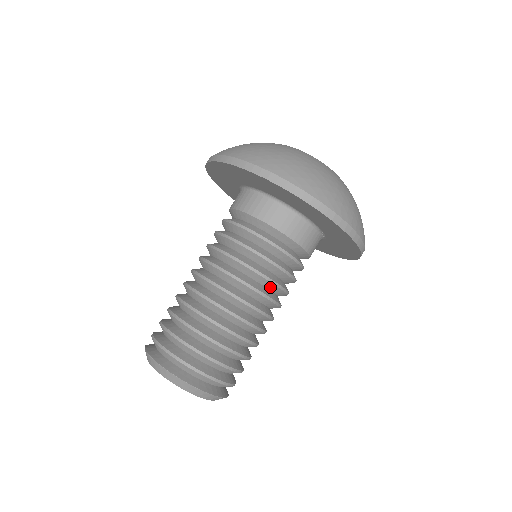
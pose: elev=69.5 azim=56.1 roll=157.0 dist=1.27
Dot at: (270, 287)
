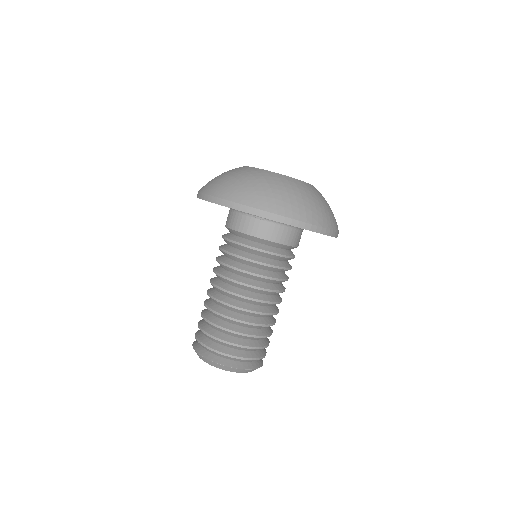
Dot at: (281, 282)
